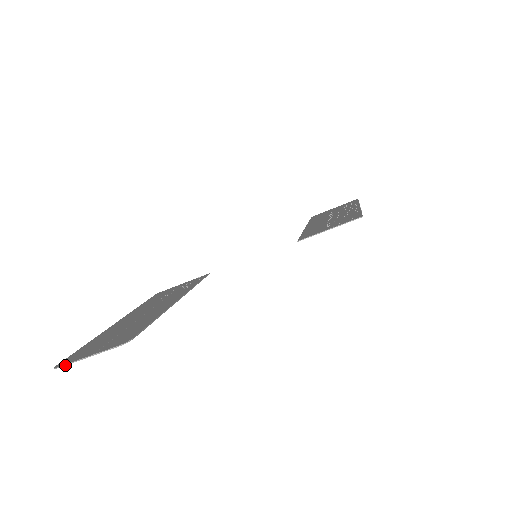
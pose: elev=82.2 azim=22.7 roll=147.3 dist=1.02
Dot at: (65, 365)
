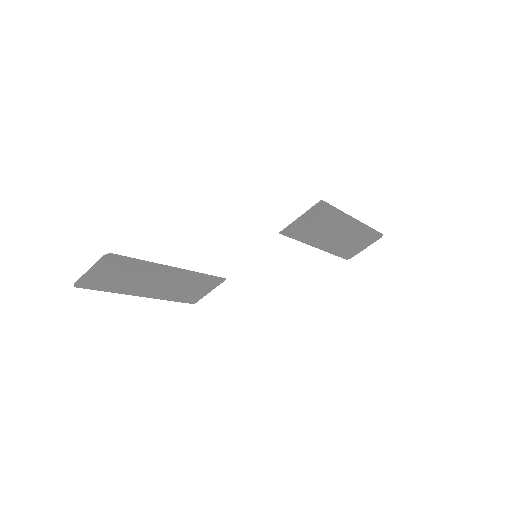
Dot at: (78, 280)
